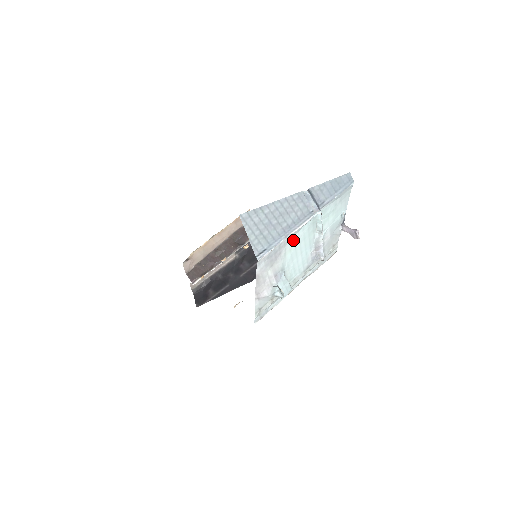
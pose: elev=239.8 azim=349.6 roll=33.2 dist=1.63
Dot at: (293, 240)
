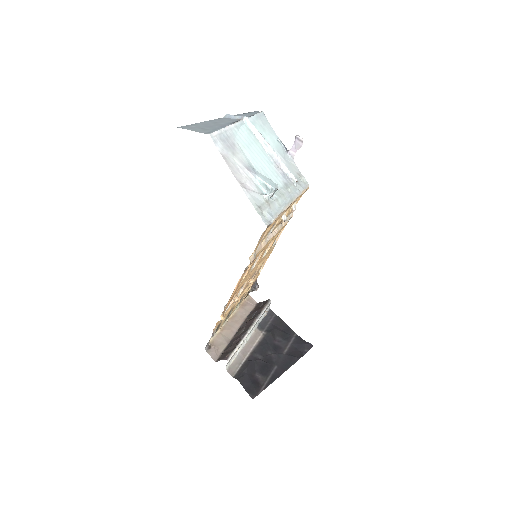
Dot at: (239, 138)
